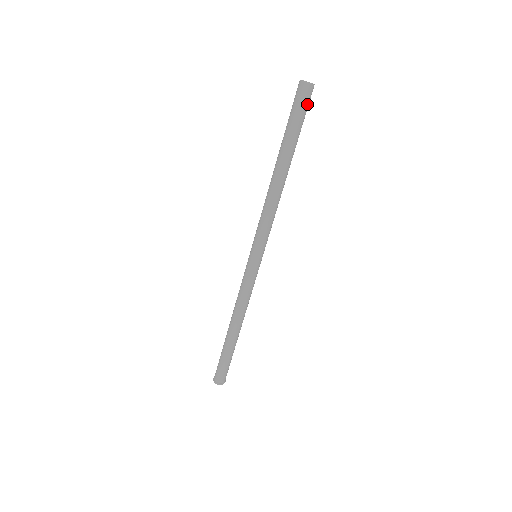
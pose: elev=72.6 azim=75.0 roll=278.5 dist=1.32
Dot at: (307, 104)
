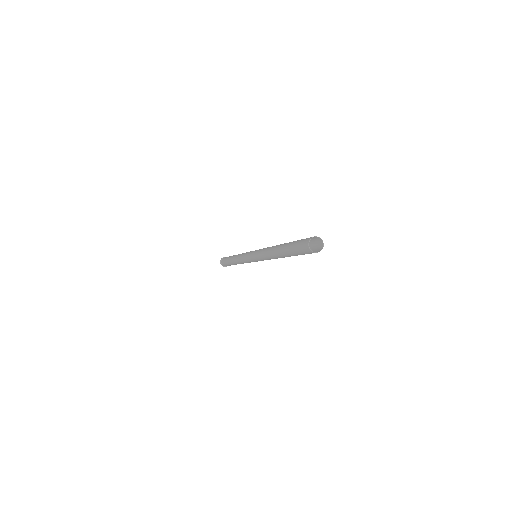
Dot at: occluded
